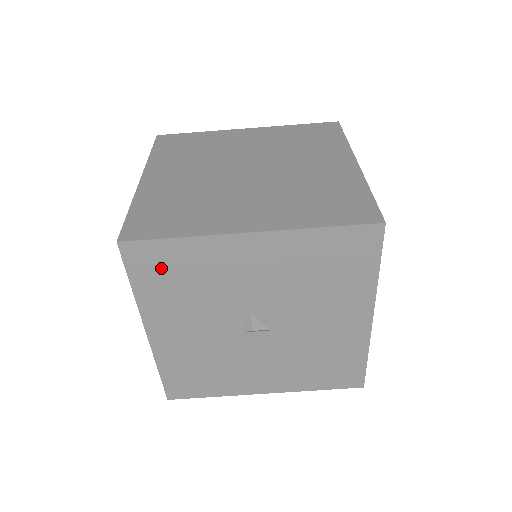
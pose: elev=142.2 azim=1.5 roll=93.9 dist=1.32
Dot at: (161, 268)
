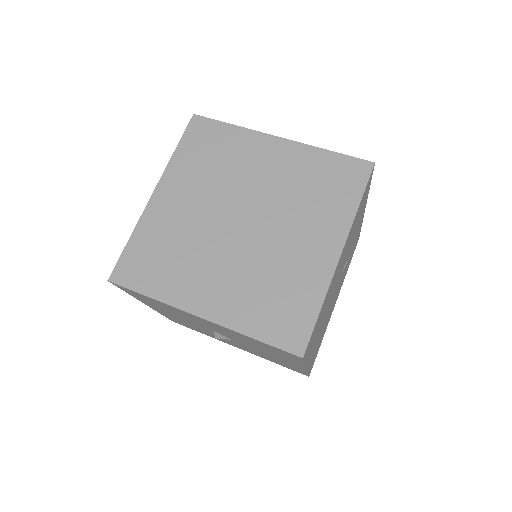
Dot at: (143, 297)
